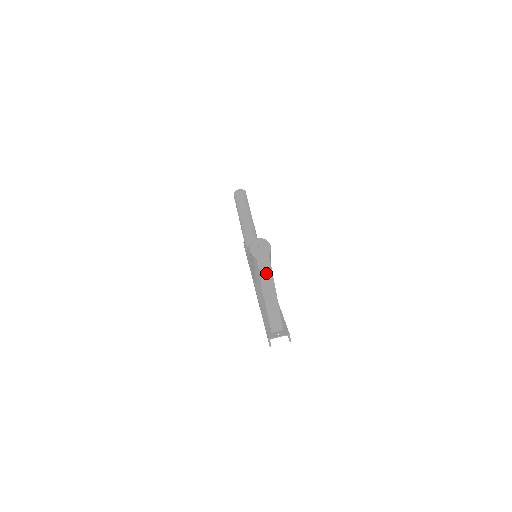
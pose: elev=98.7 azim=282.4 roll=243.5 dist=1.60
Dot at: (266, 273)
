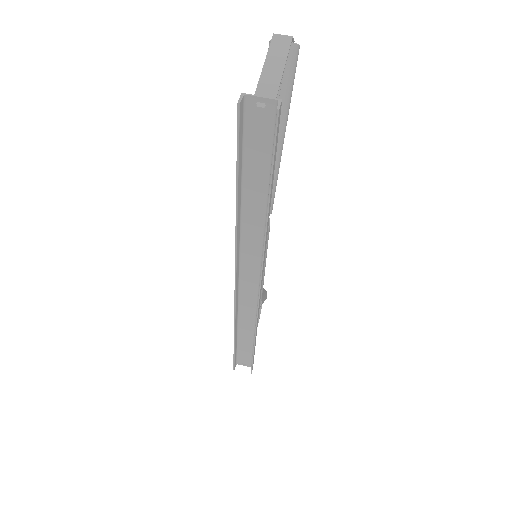
Dot at: (281, 41)
